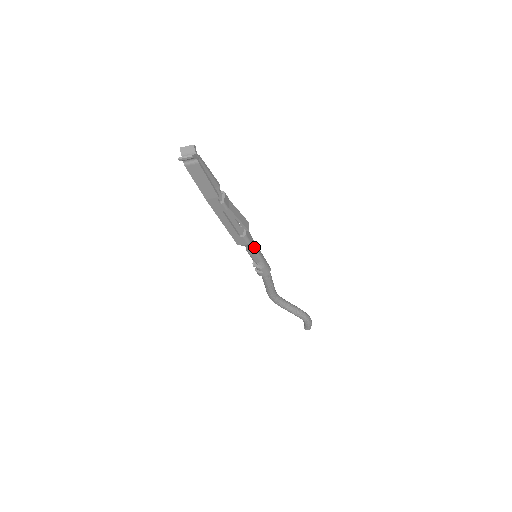
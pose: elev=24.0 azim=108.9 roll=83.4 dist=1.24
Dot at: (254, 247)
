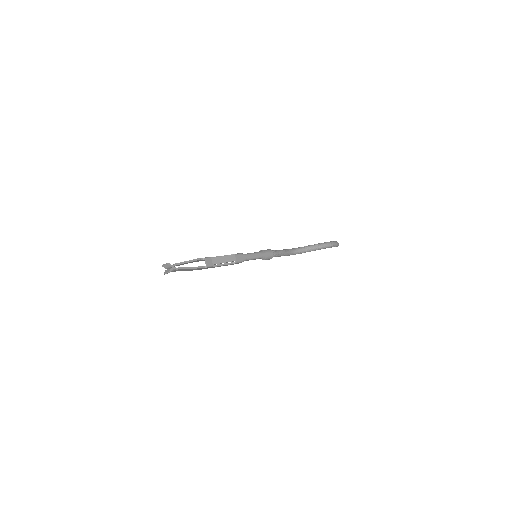
Dot at: (249, 258)
